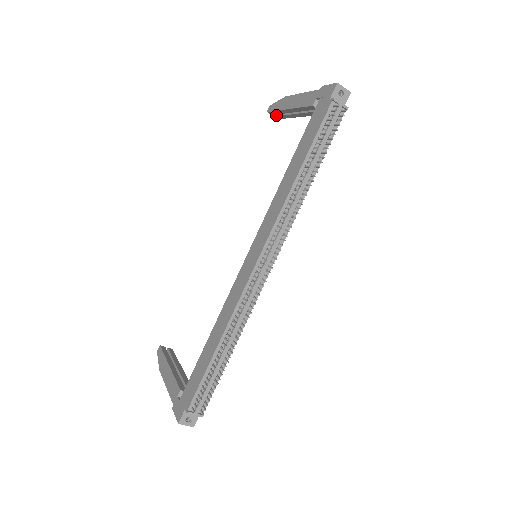
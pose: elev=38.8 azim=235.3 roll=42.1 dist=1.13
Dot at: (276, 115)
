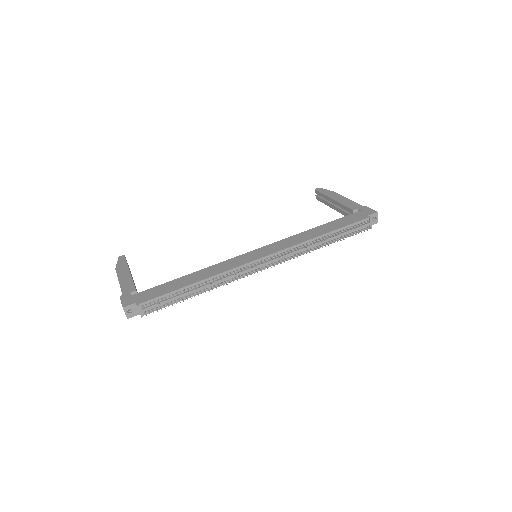
Dot at: (318, 196)
